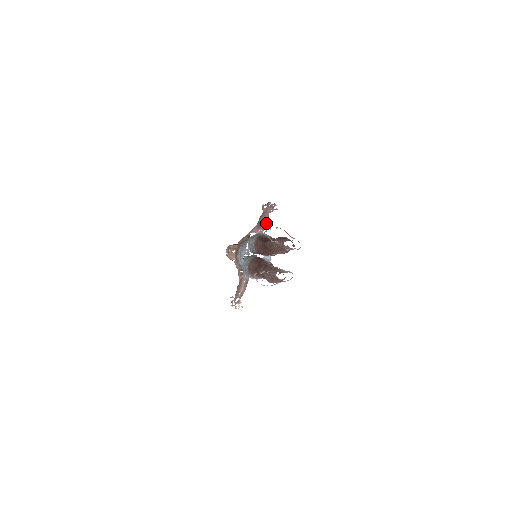
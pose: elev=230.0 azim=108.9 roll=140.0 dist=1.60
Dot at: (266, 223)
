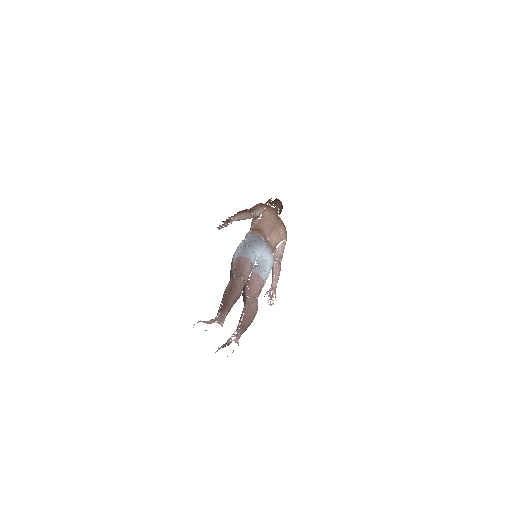
Dot at: (245, 217)
